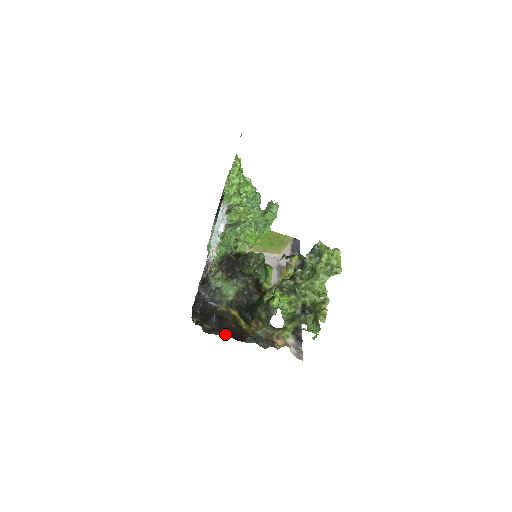
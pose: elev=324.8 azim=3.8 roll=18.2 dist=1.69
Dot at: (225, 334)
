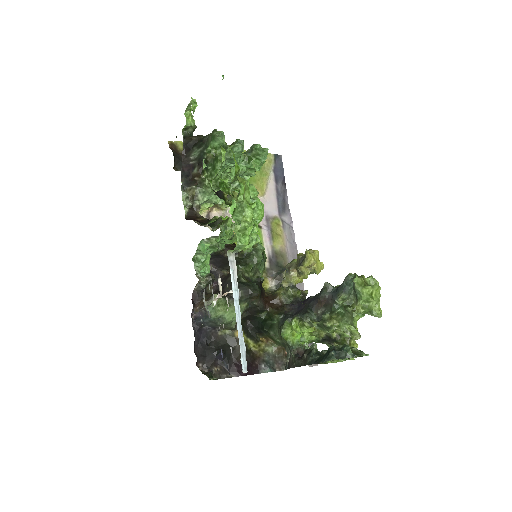
Dot at: (239, 374)
